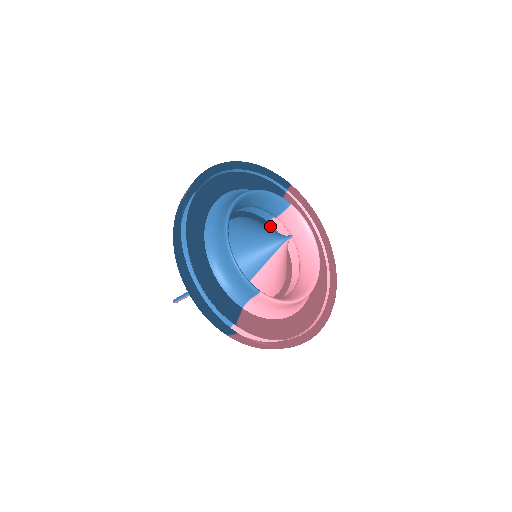
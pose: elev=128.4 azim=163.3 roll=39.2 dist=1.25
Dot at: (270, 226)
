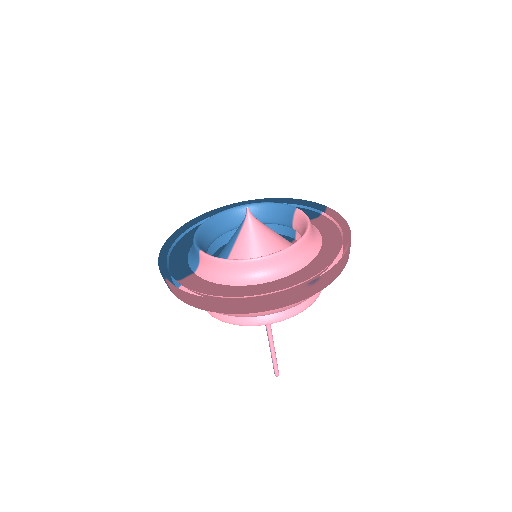
Dot at: occluded
